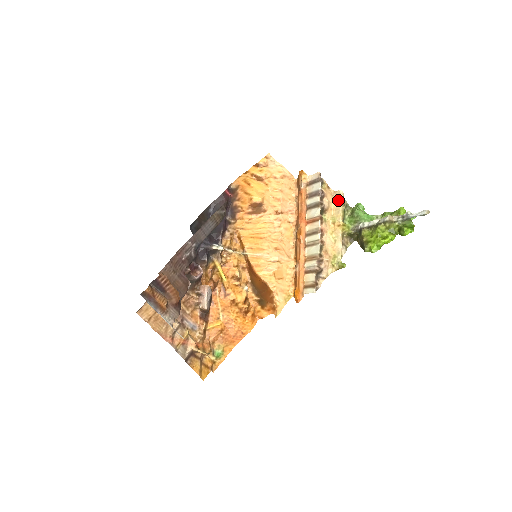
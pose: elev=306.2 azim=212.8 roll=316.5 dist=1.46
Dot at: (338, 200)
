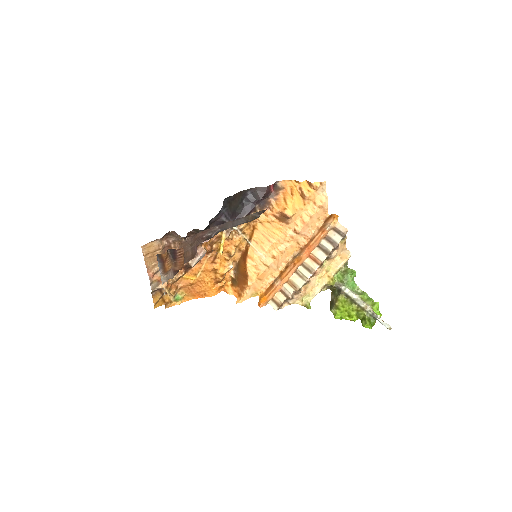
Dot at: (343, 258)
